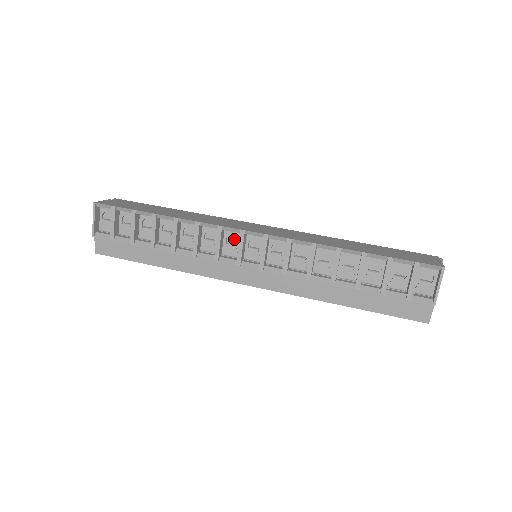
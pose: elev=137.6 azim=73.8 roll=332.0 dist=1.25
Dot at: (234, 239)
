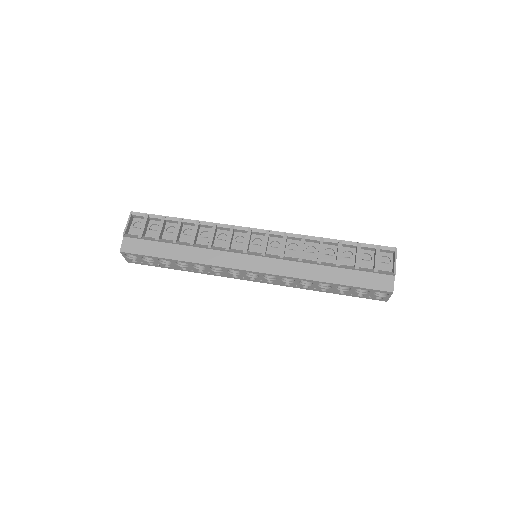
Dot at: (241, 240)
